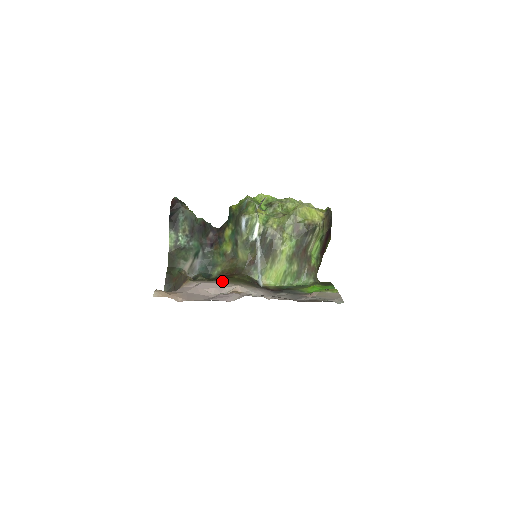
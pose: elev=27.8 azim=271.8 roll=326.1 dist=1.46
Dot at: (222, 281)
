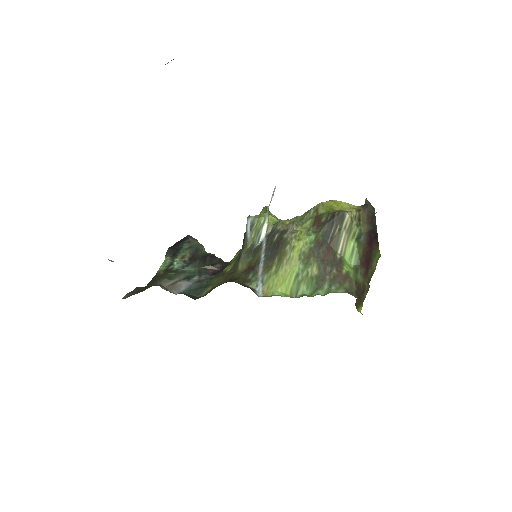
Dot at: occluded
